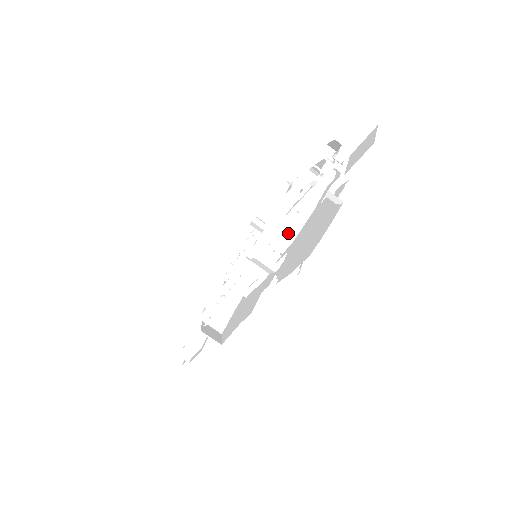
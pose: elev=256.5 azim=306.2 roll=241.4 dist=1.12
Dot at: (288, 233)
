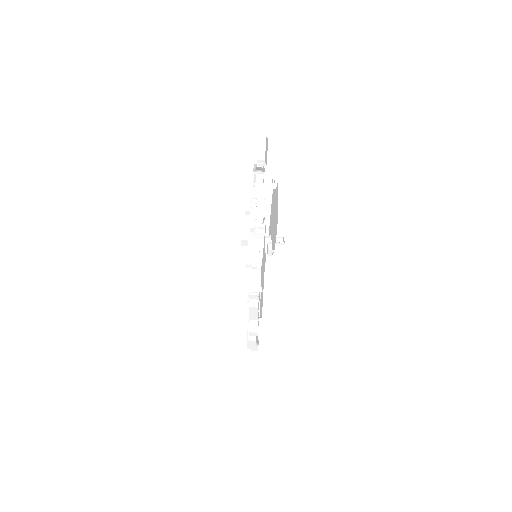
Dot at: (258, 211)
